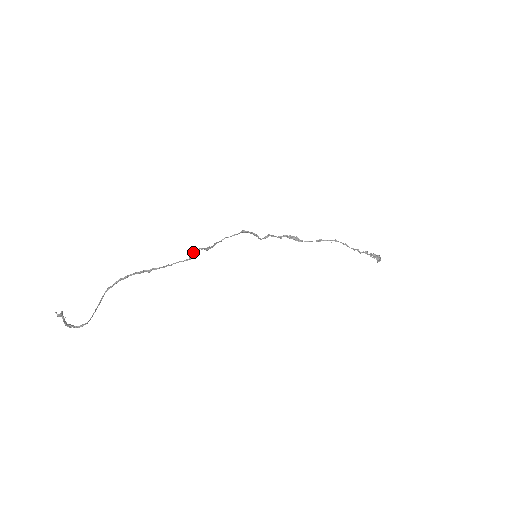
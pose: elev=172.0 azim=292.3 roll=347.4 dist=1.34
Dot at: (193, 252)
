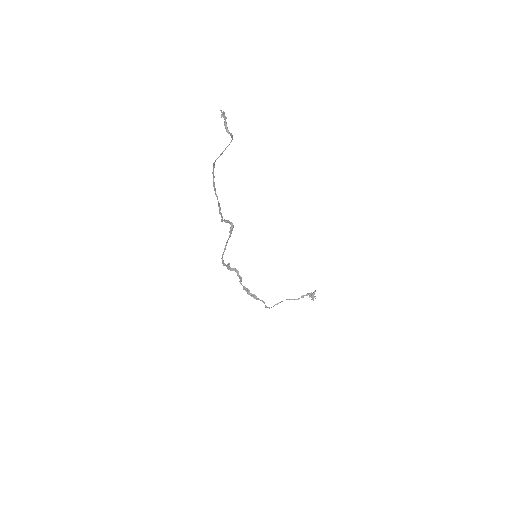
Dot at: occluded
